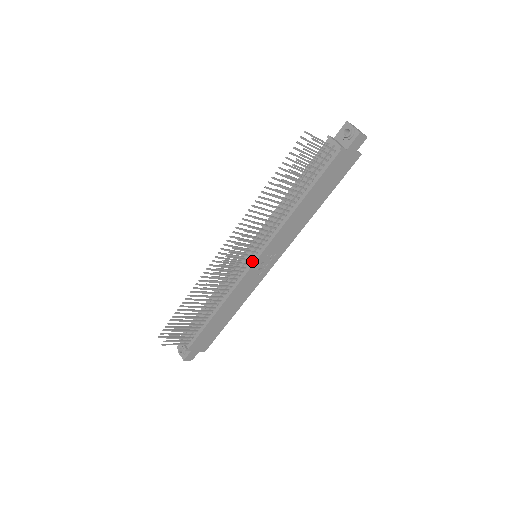
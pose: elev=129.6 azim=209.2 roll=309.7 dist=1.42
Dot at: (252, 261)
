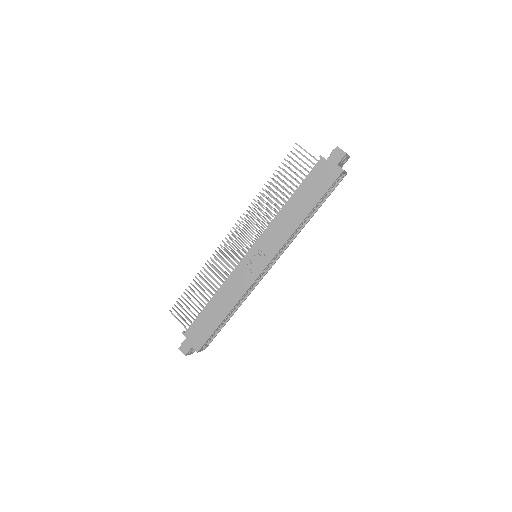
Dot at: (248, 253)
